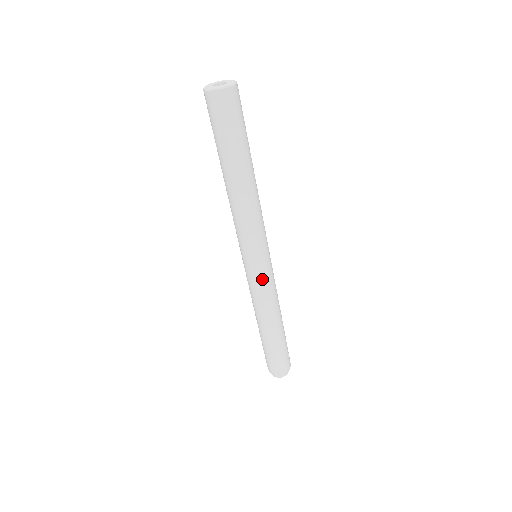
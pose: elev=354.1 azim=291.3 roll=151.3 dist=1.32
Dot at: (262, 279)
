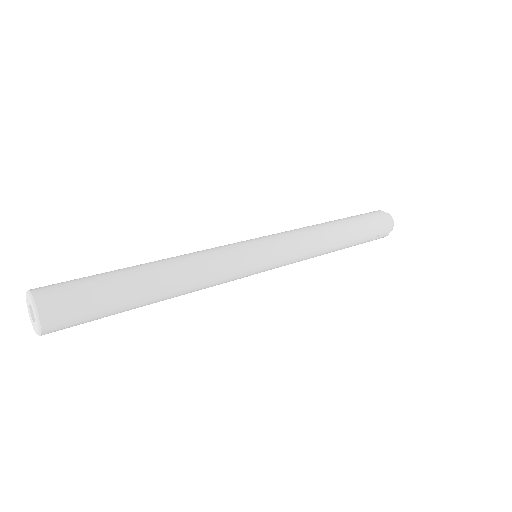
Dot at: occluded
